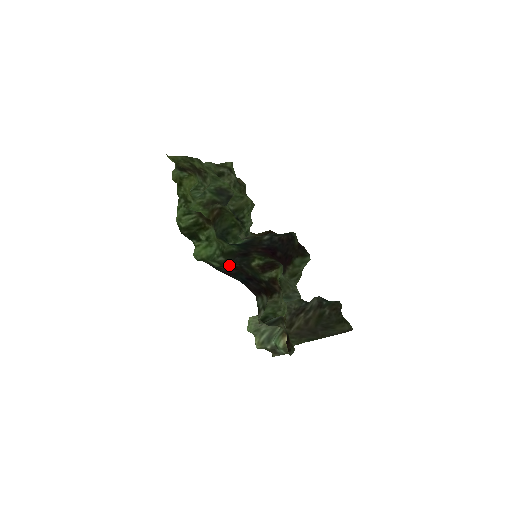
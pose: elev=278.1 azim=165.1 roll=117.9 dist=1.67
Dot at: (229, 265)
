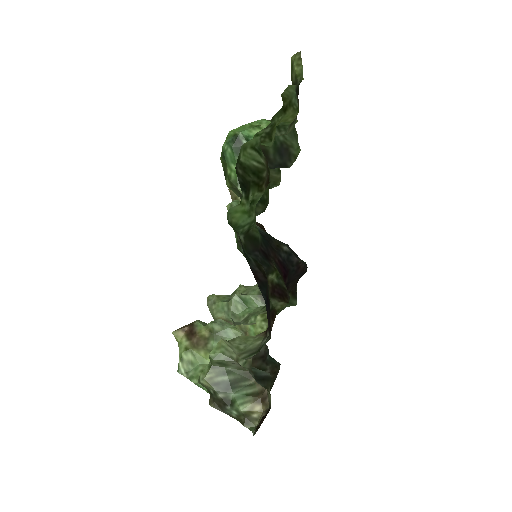
Dot at: occluded
